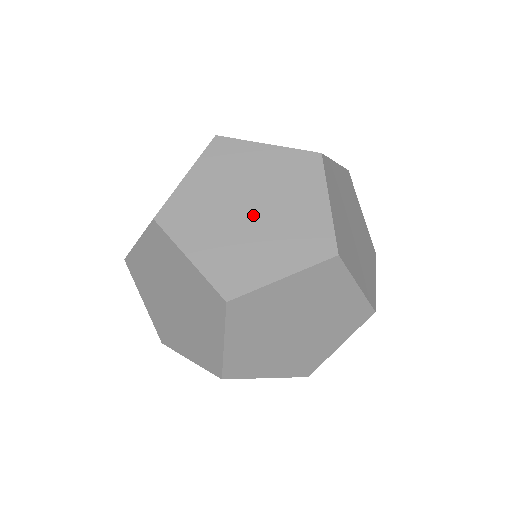
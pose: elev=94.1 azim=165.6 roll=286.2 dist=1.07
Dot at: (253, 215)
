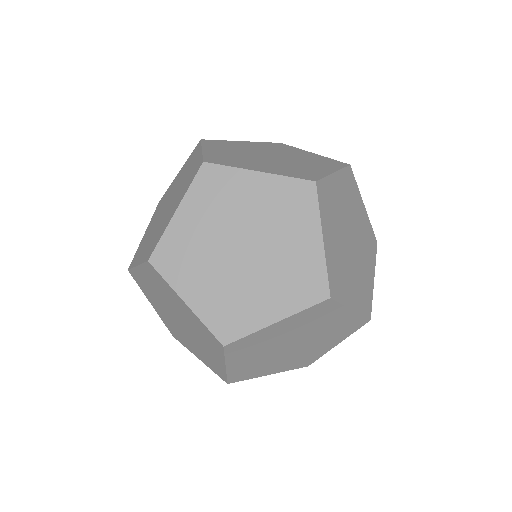
Dot at: (291, 348)
